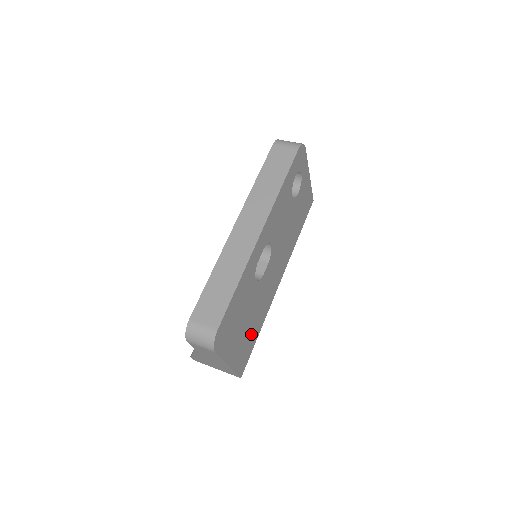
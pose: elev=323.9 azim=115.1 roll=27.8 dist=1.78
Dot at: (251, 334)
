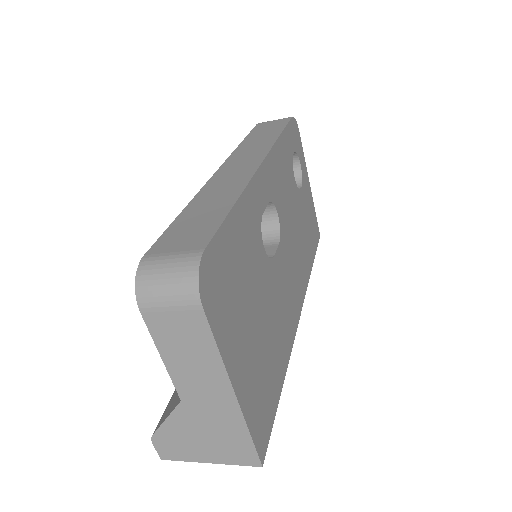
Dot at: (269, 367)
